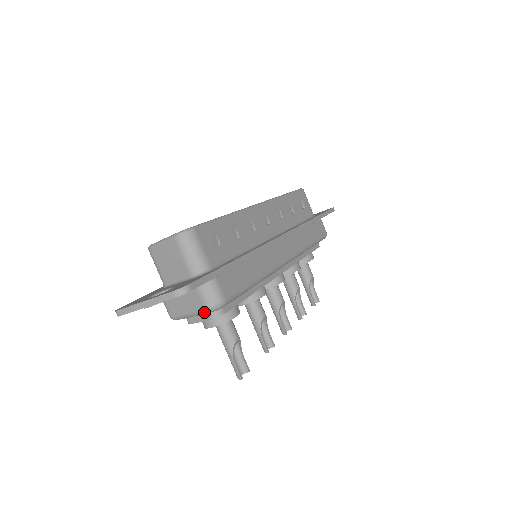
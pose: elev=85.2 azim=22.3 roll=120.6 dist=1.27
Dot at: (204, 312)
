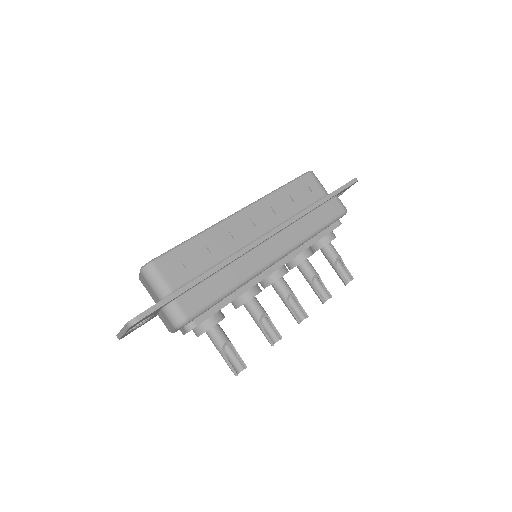
Dot at: (176, 329)
